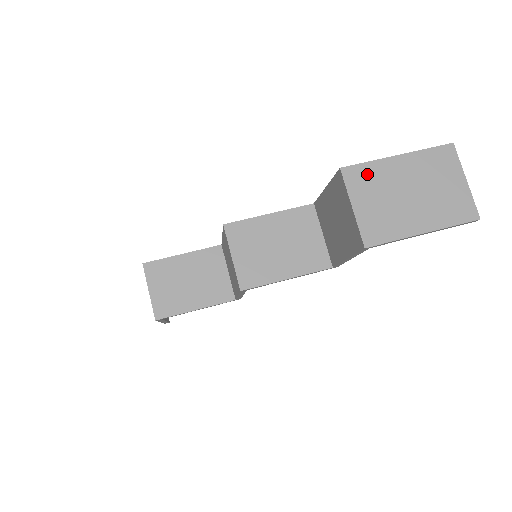
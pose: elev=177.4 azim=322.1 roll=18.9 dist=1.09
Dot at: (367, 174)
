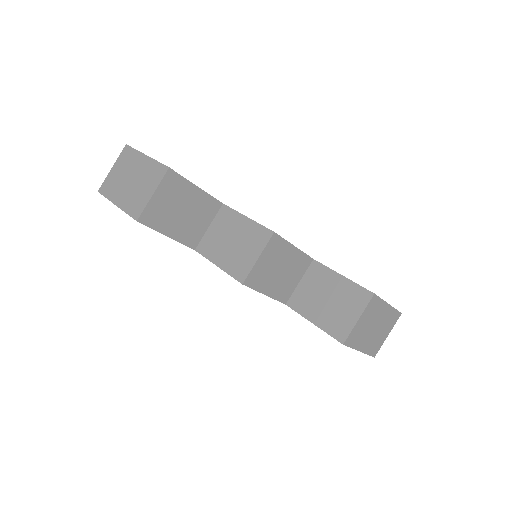
Dot at: (376, 305)
